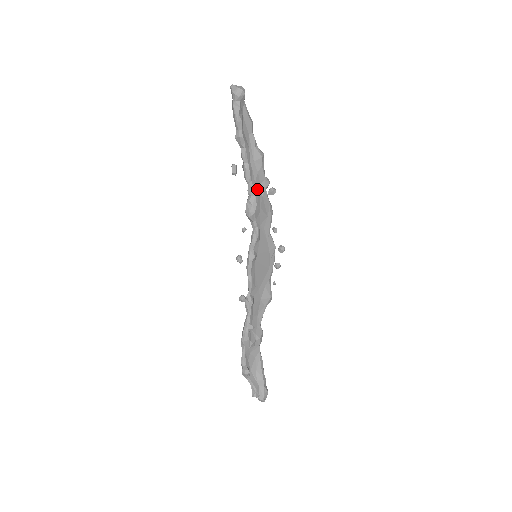
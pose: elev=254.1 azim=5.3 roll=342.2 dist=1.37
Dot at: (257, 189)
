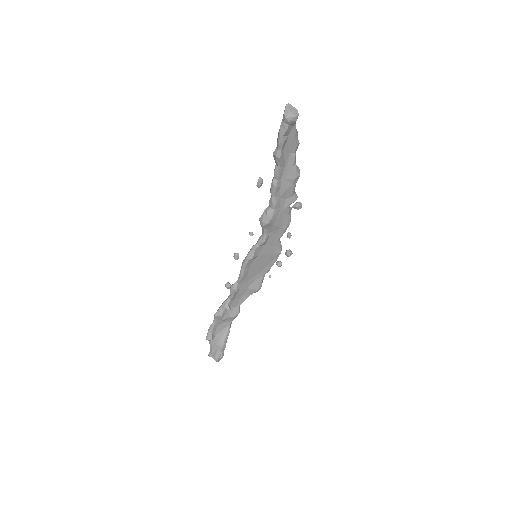
Dot at: (279, 203)
